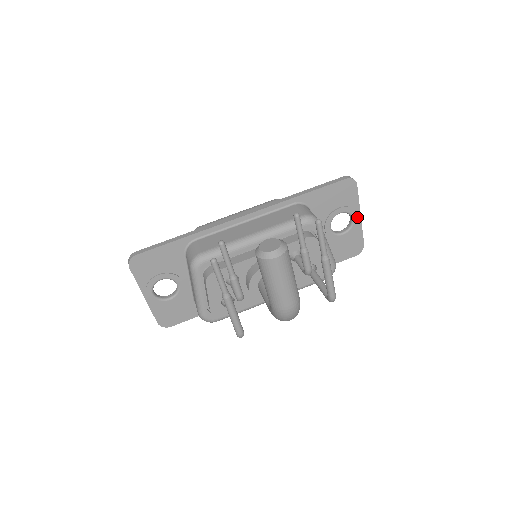
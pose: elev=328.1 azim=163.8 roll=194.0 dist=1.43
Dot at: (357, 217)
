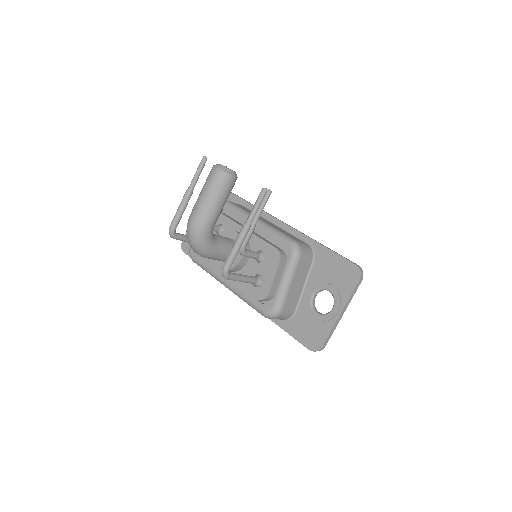
Dot at: (337, 310)
